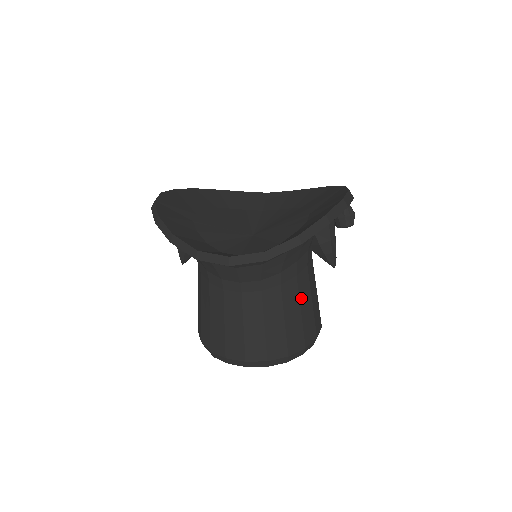
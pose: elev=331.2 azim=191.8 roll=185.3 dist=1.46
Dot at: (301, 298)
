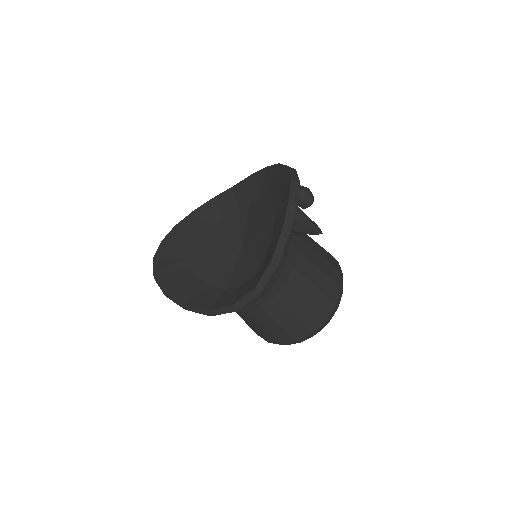
Dot at: (309, 277)
